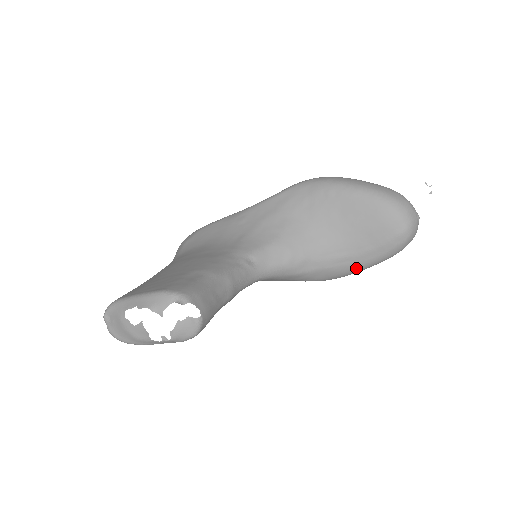
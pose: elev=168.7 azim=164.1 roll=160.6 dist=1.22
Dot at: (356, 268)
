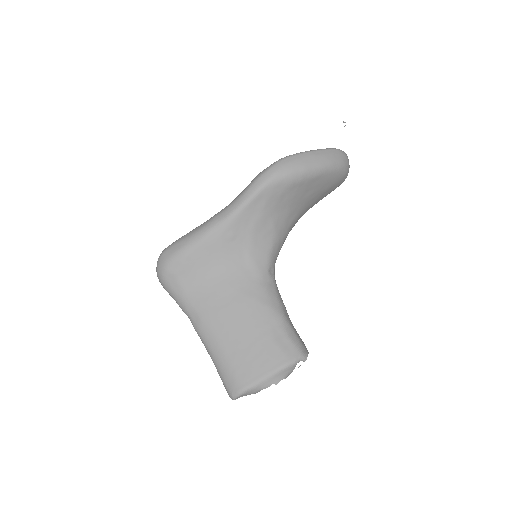
Dot at: occluded
